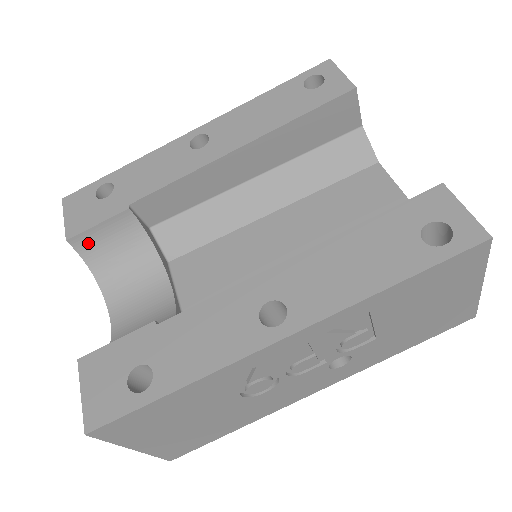
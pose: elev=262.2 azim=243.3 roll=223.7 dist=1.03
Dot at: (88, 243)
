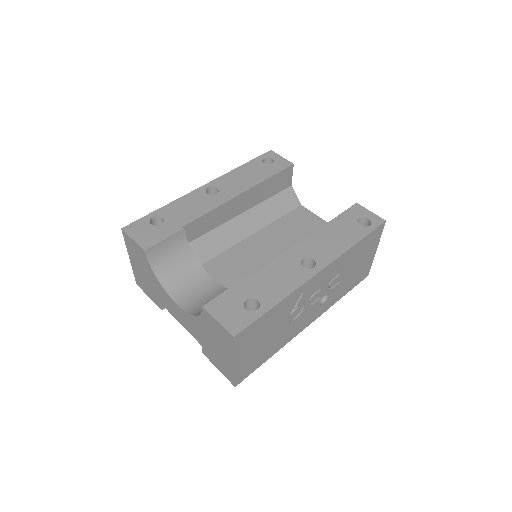
Dot at: (156, 253)
